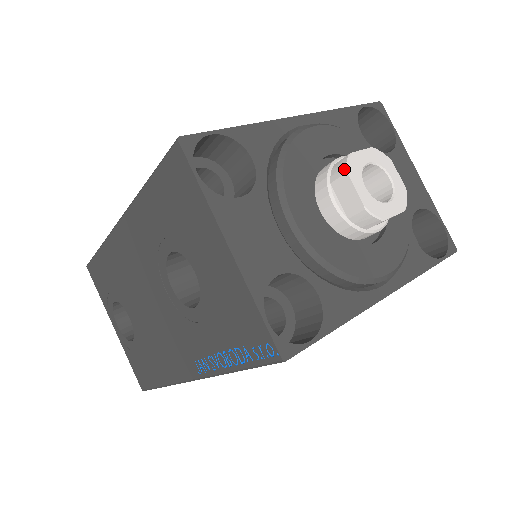
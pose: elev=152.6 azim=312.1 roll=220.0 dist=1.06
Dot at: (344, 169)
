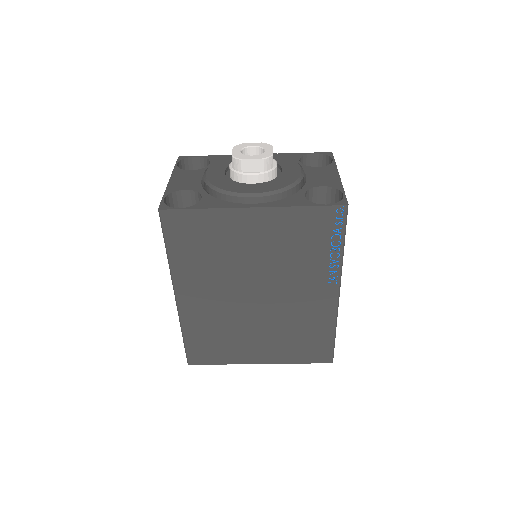
Dot at: occluded
